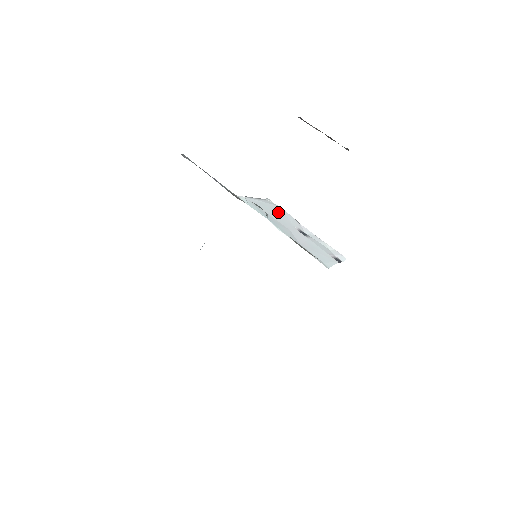
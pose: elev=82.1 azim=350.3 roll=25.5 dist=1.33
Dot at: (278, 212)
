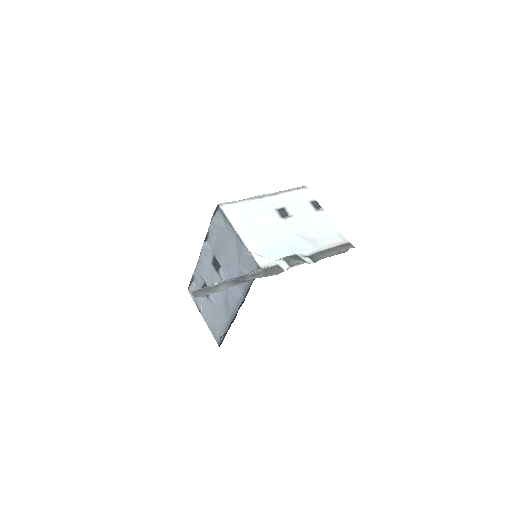
Dot at: (258, 219)
